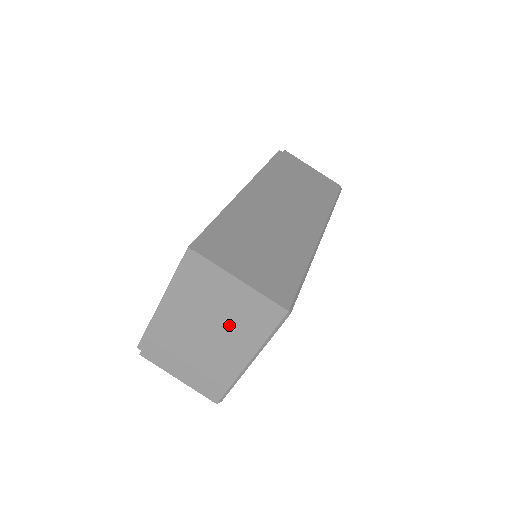
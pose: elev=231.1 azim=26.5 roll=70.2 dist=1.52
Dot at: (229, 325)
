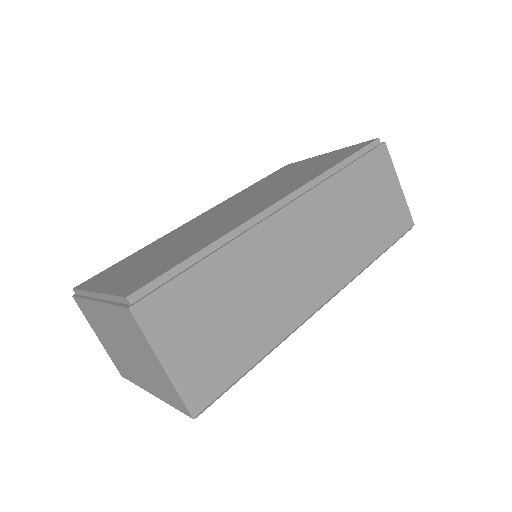
Dot at: (143, 367)
